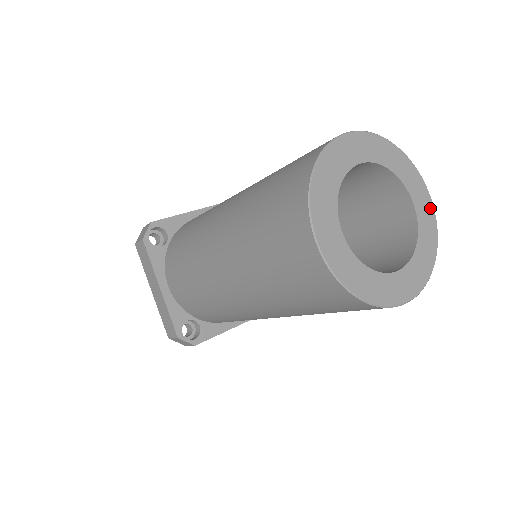
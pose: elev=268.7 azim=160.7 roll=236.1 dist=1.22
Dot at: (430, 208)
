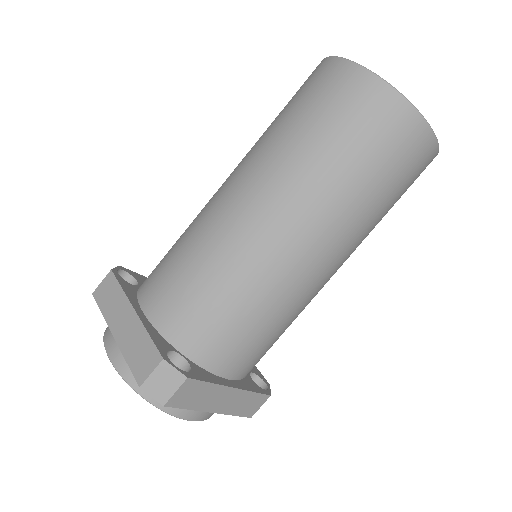
Dot at: occluded
